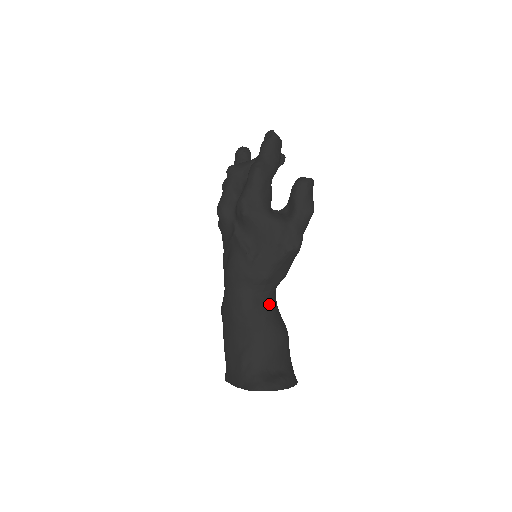
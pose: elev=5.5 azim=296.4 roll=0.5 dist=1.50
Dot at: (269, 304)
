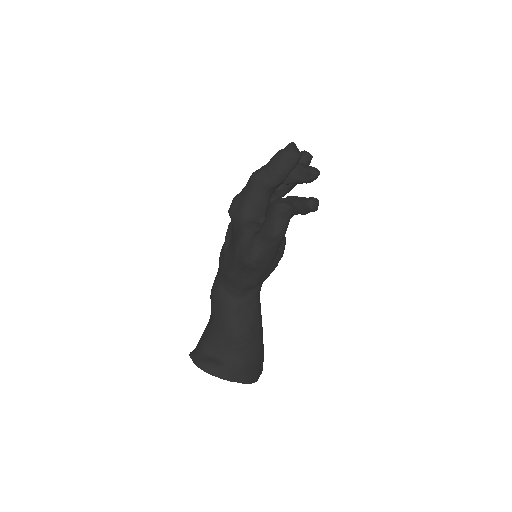
Dot at: (233, 300)
